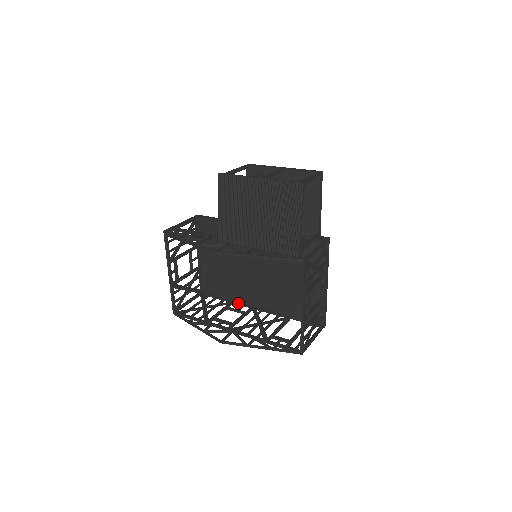
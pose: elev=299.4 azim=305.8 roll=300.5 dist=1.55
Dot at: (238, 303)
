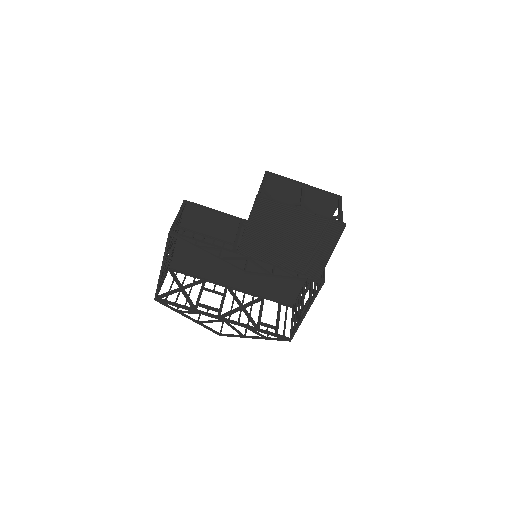
Dot at: (211, 282)
